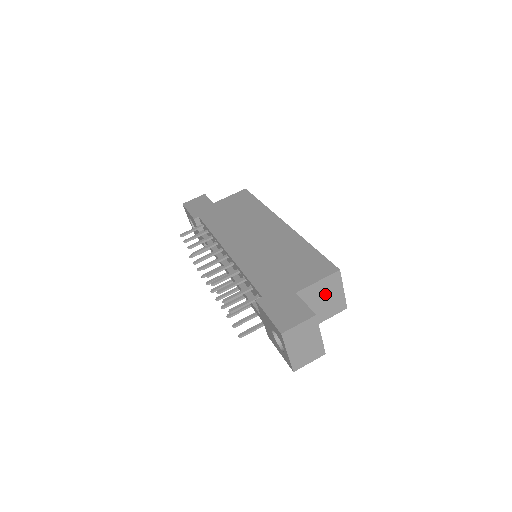
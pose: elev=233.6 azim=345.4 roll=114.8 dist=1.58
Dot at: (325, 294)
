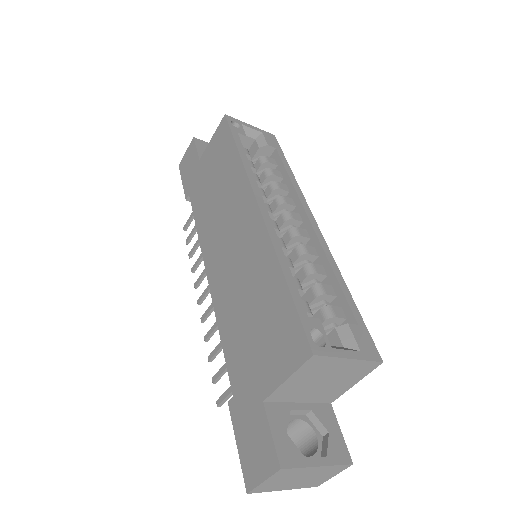
Dot at: (318, 377)
